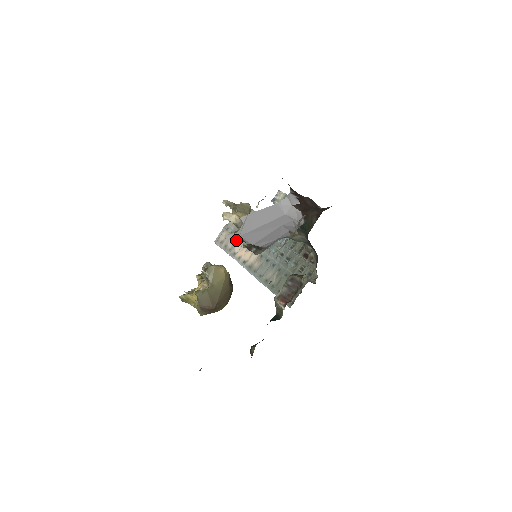
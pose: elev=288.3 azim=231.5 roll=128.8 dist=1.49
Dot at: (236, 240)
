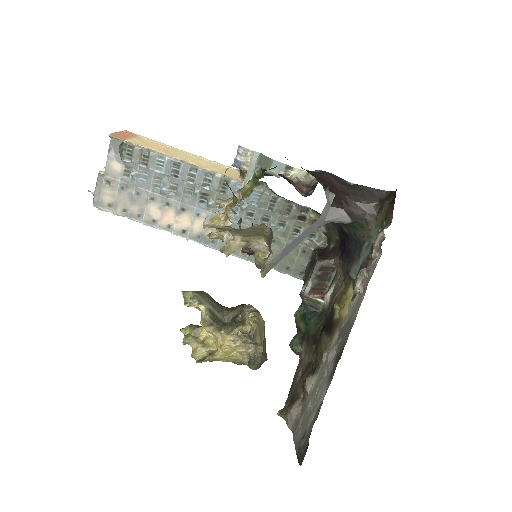
Dot at: (143, 200)
